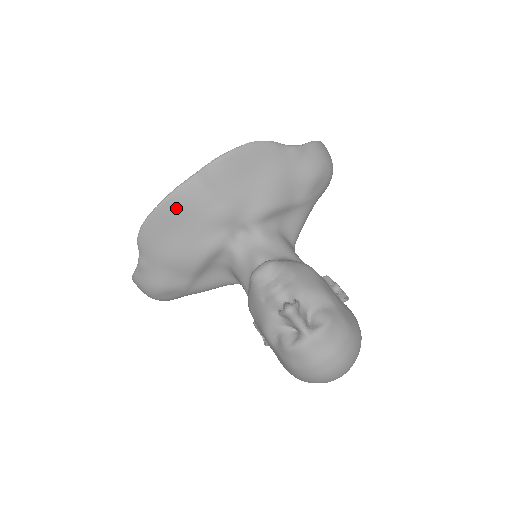
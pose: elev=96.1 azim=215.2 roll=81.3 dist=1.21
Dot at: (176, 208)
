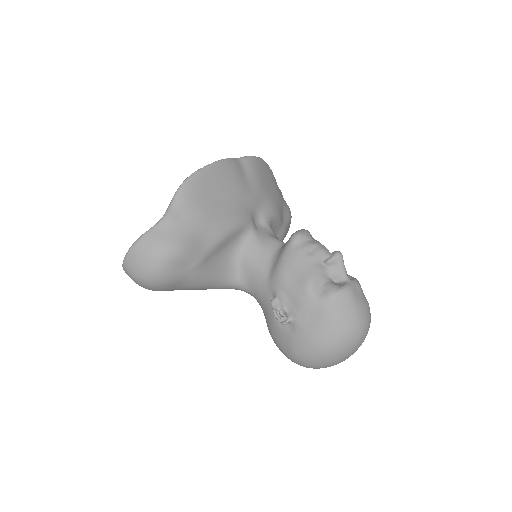
Dot at: (225, 173)
